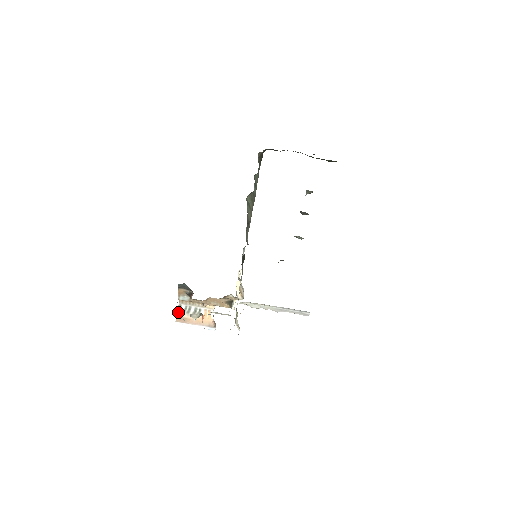
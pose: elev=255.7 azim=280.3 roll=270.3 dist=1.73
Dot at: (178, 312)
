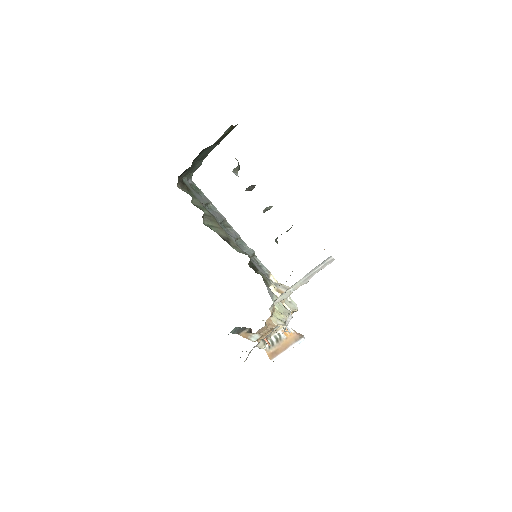
Dot at: (266, 351)
